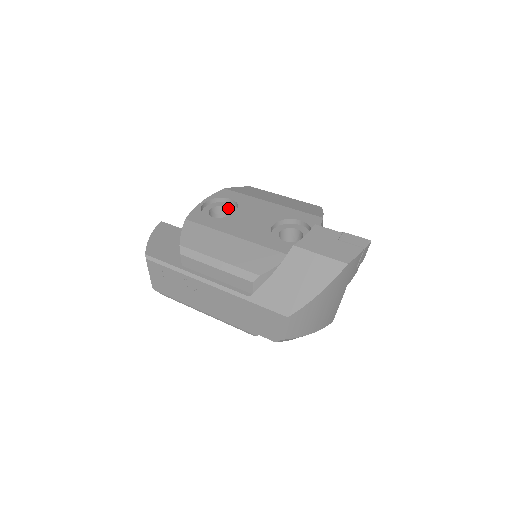
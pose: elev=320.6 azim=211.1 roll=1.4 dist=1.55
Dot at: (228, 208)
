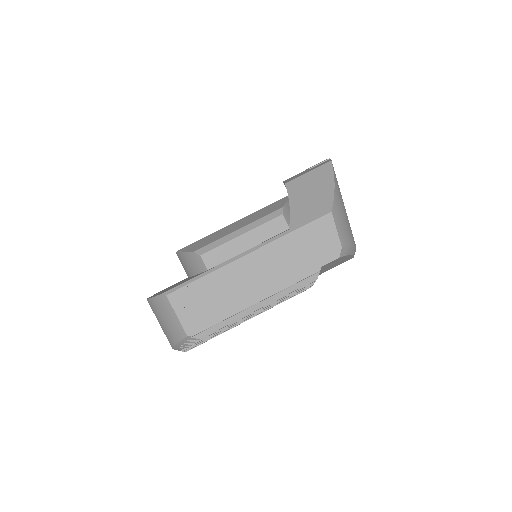
Dot at: occluded
